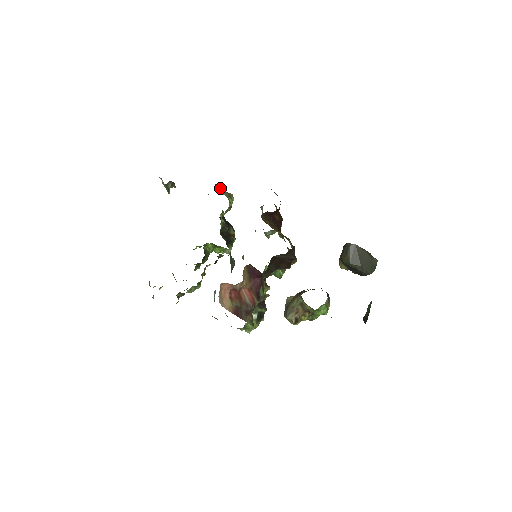
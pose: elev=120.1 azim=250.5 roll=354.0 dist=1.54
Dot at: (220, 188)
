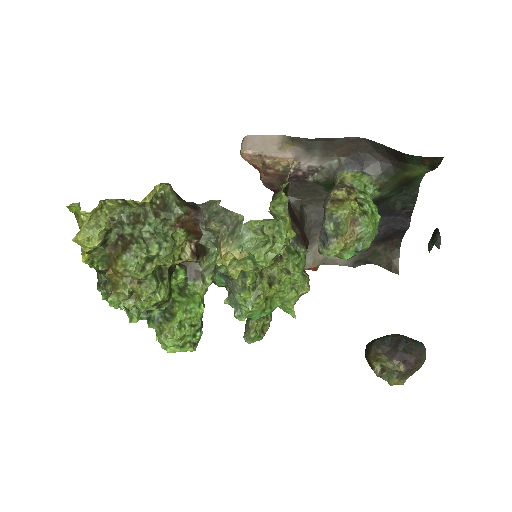
Dot at: occluded
